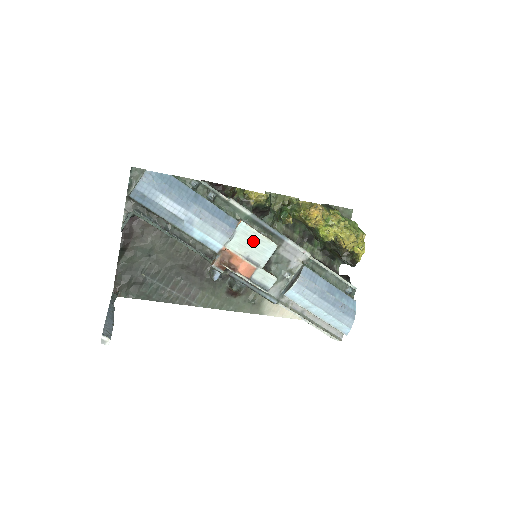
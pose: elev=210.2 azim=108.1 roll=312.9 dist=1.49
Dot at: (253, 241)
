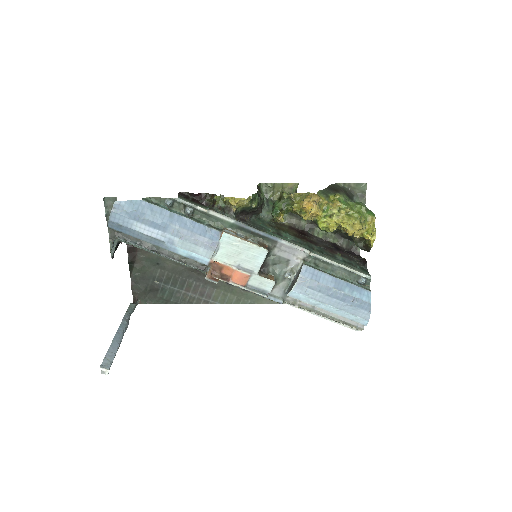
Dot at: (241, 250)
